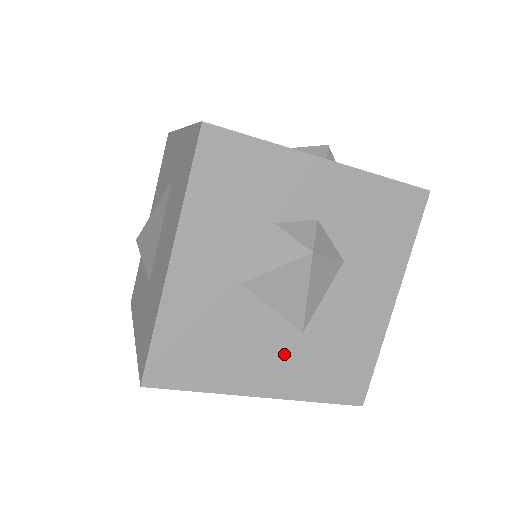
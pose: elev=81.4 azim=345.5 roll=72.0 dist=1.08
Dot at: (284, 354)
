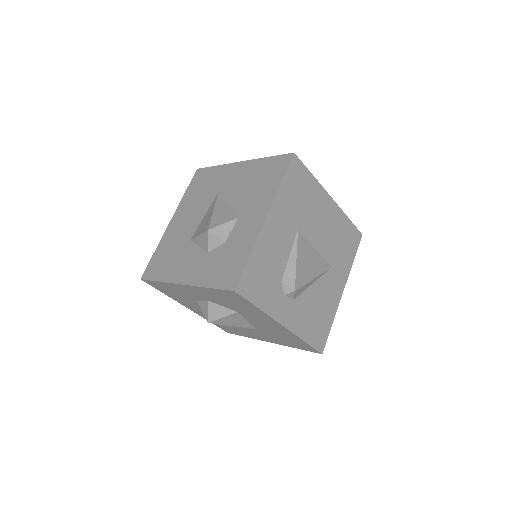
Dot at: (259, 333)
